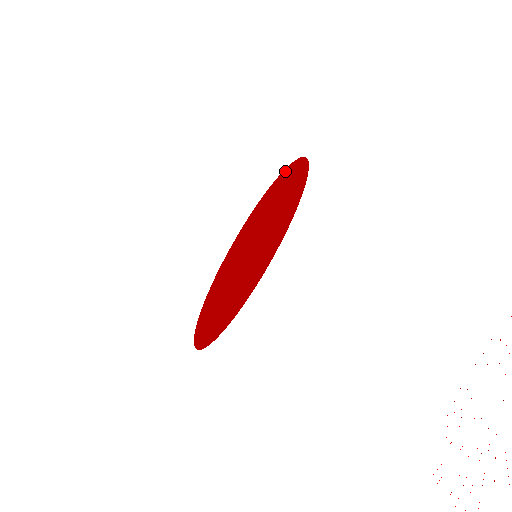
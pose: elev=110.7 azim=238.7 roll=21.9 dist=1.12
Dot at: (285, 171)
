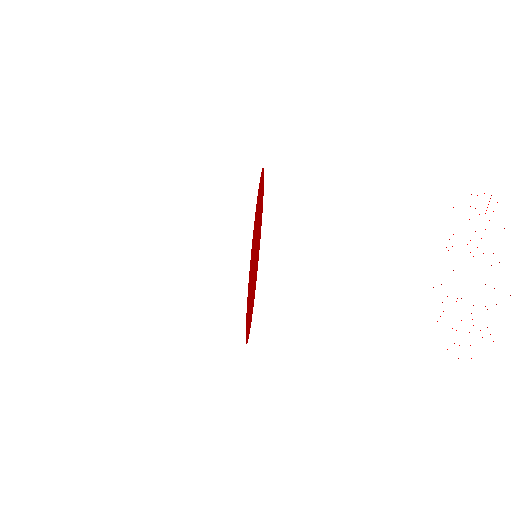
Dot at: (260, 177)
